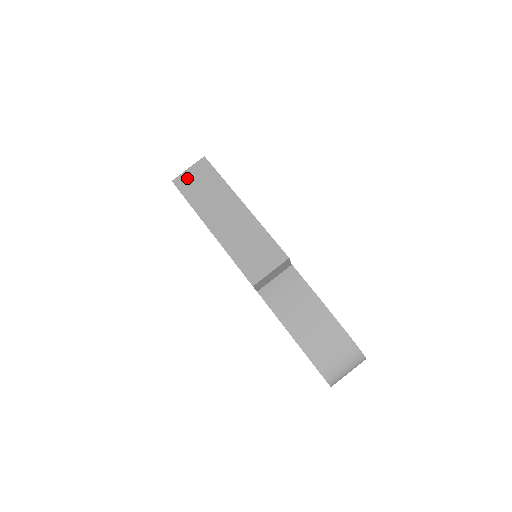
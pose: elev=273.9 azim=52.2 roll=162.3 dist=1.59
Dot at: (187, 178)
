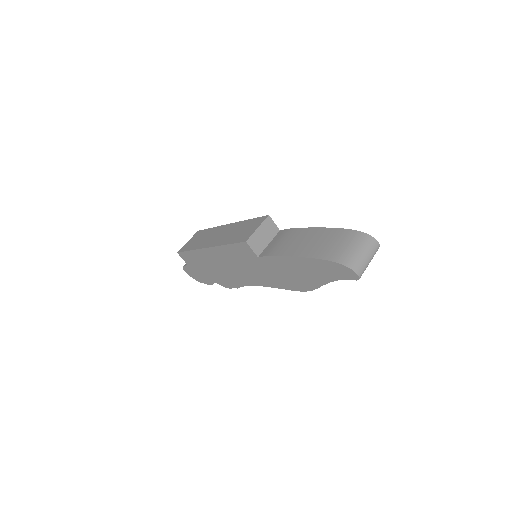
Dot at: (187, 244)
